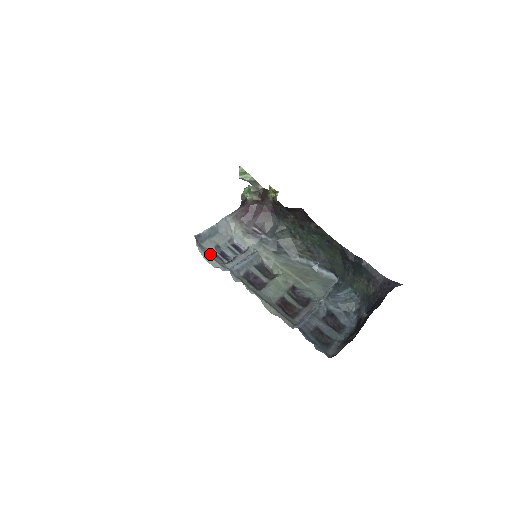
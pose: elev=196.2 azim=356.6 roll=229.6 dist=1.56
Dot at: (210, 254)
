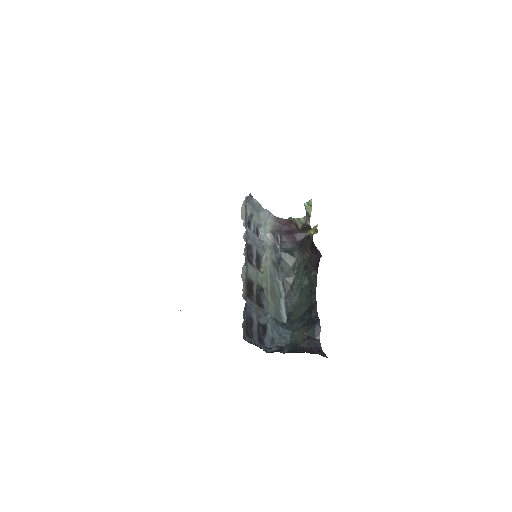
Dot at: (246, 211)
